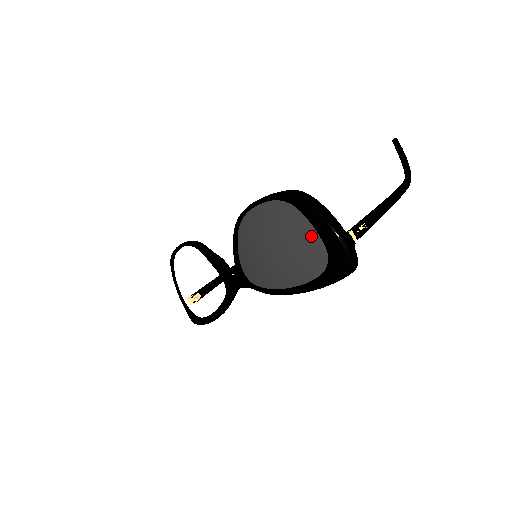
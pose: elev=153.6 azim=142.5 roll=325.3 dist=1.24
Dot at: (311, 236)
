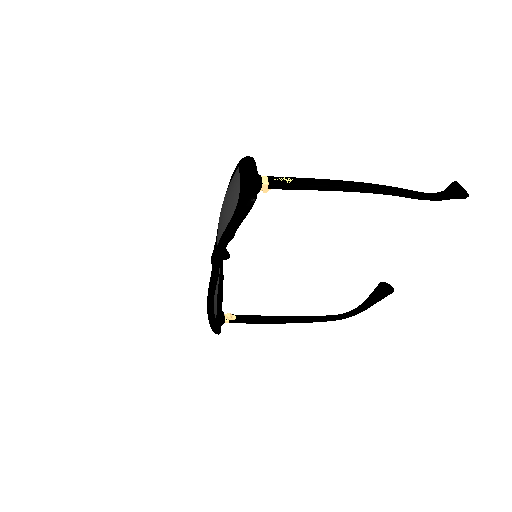
Dot at: (237, 183)
